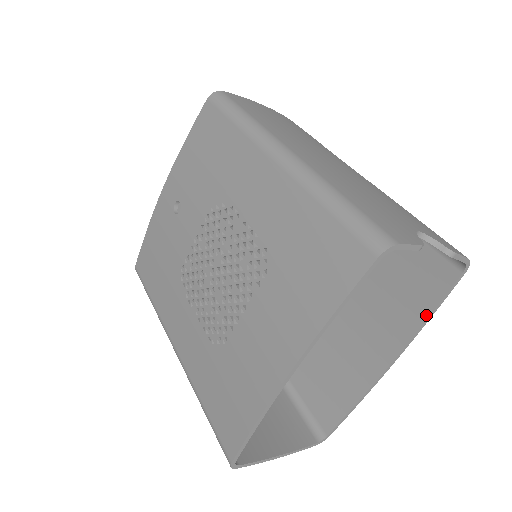
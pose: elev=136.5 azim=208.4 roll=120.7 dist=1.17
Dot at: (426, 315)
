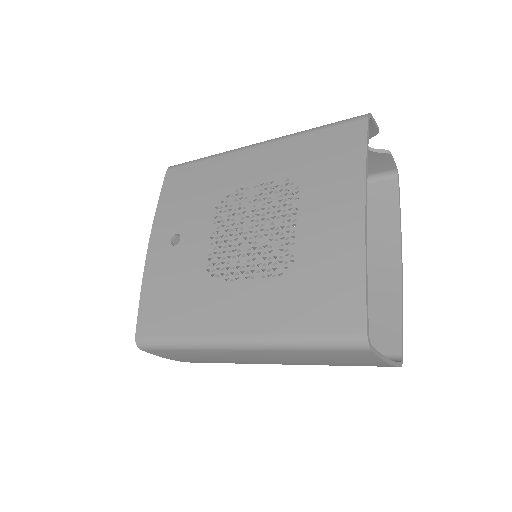
Dot at: (397, 216)
